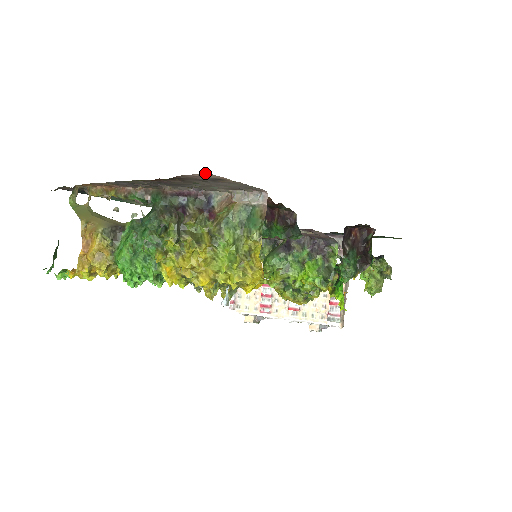
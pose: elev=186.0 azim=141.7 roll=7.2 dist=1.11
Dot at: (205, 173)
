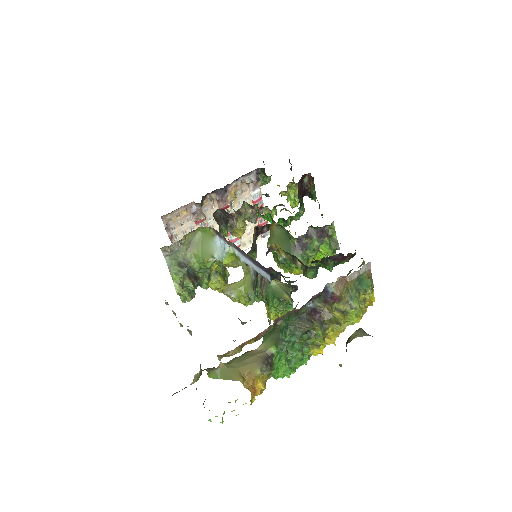
Dot at: occluded
